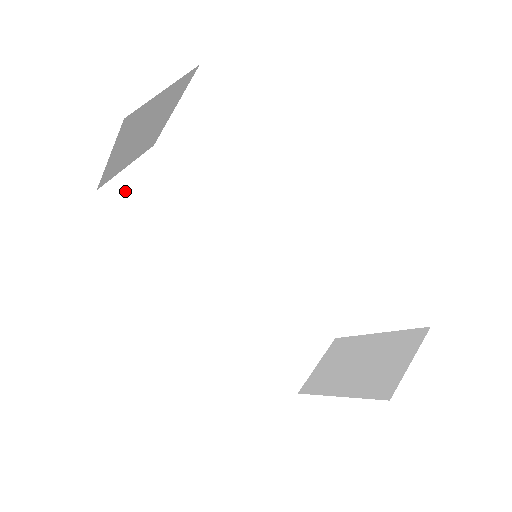
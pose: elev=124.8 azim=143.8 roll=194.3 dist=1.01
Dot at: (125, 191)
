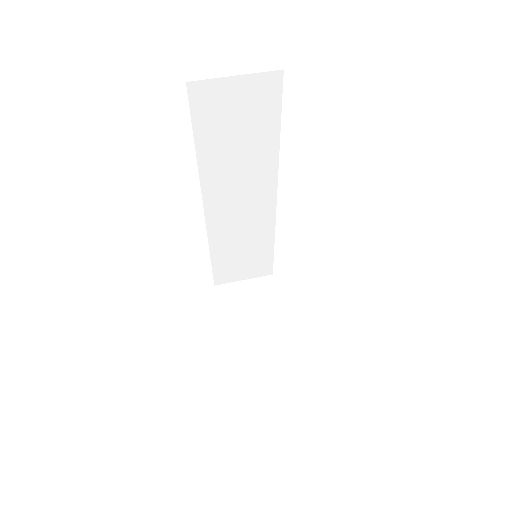
Dot at: (214, 98)
